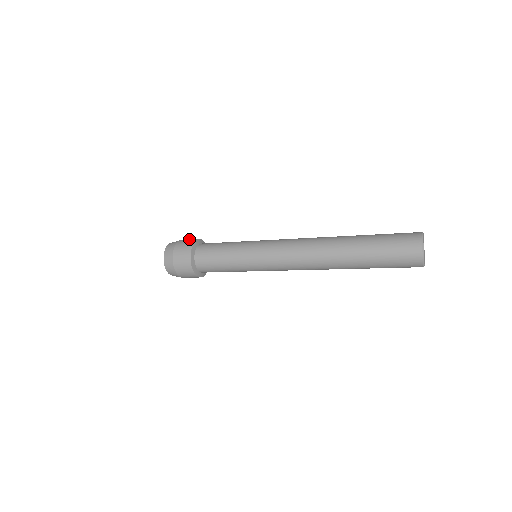
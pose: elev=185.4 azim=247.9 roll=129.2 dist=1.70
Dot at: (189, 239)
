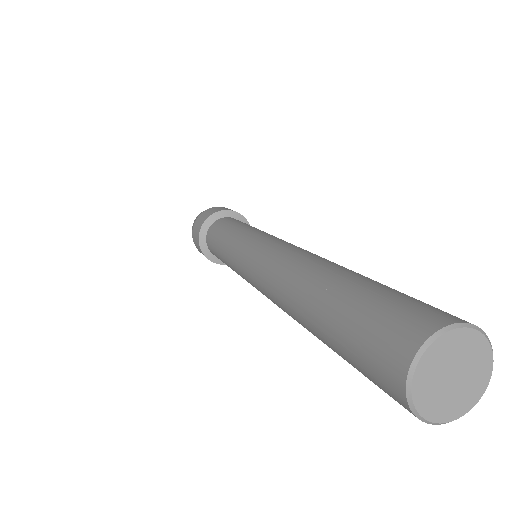
Dot at: occluded
